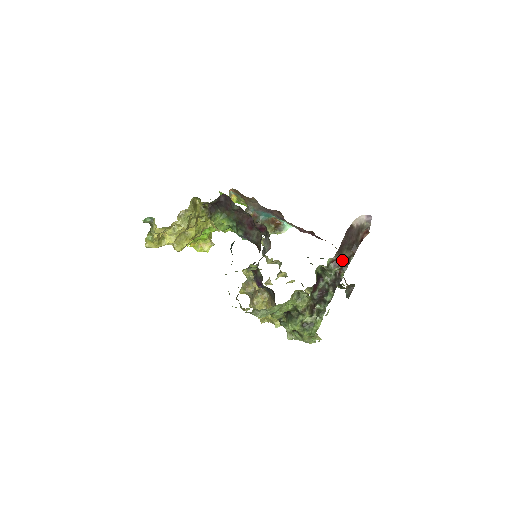
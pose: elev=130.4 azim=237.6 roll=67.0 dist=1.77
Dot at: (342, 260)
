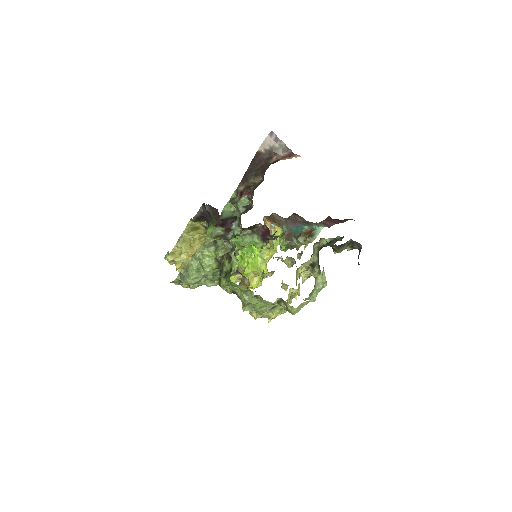
Dot at: (248, 188)
